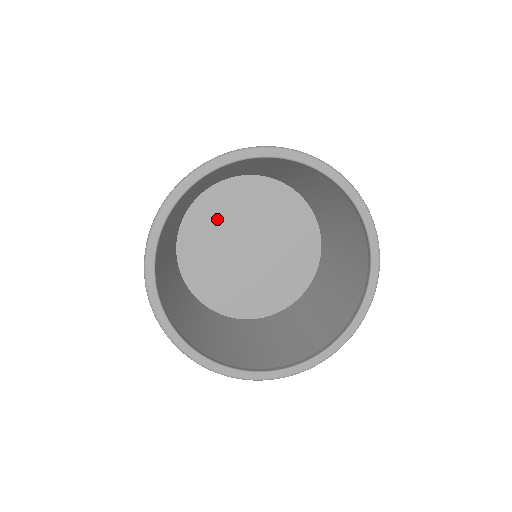
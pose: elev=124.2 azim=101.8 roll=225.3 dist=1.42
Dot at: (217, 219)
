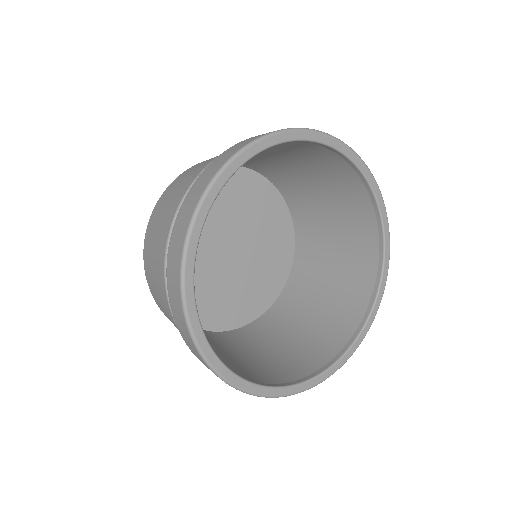
Dot at: occluded
